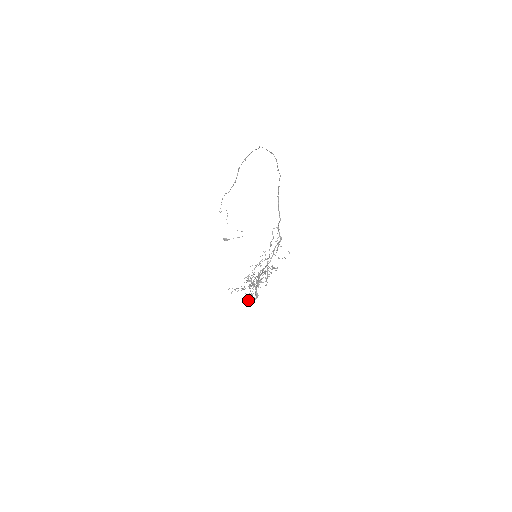
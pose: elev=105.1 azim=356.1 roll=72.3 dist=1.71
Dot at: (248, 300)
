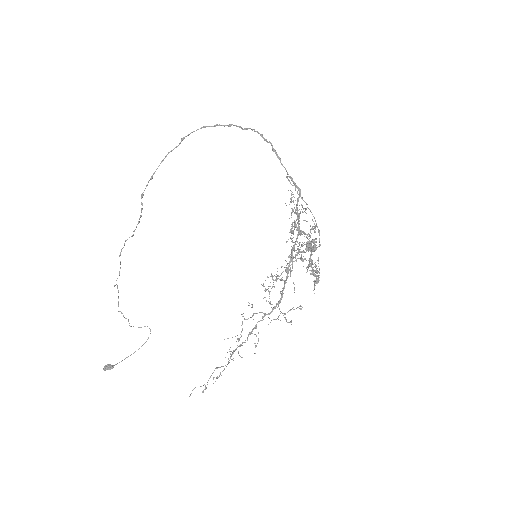
Dot at: (286, 320)
